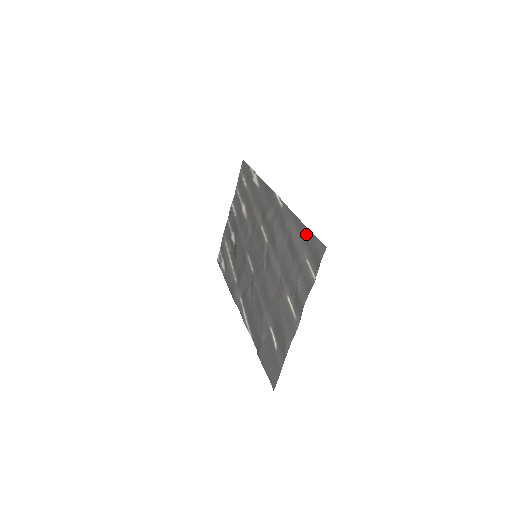
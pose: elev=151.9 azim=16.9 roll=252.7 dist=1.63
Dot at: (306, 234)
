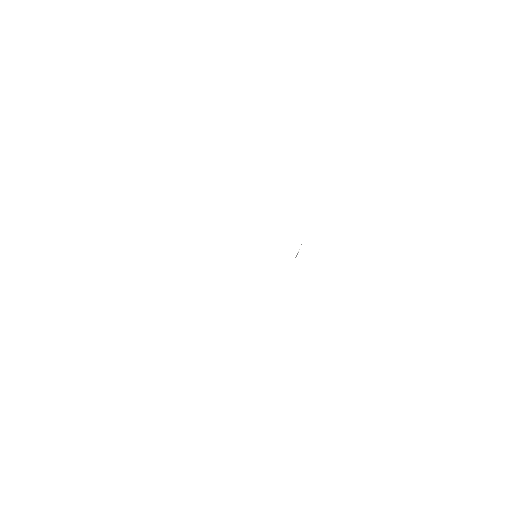
Dot at: occluded
